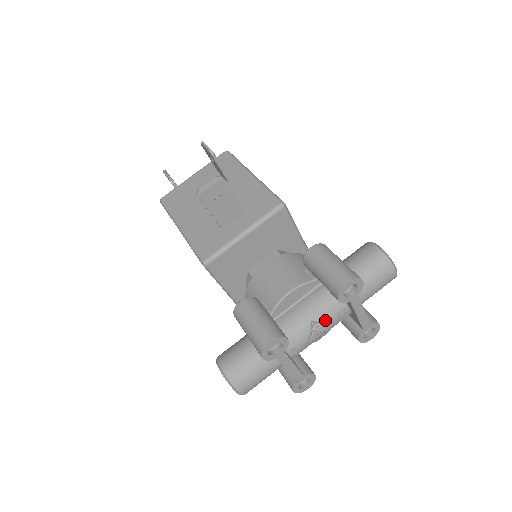
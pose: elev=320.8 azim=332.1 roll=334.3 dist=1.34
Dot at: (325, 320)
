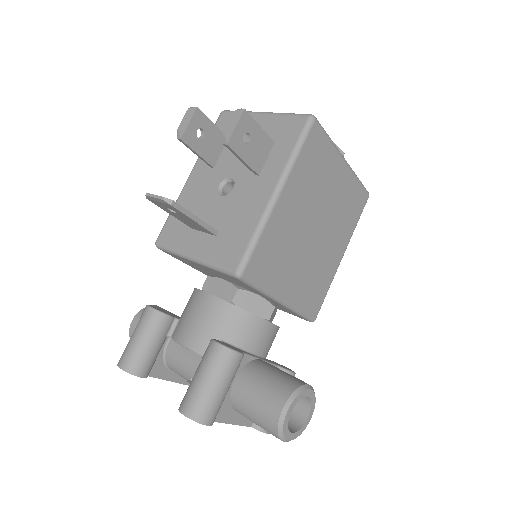
Dot at: occluded
